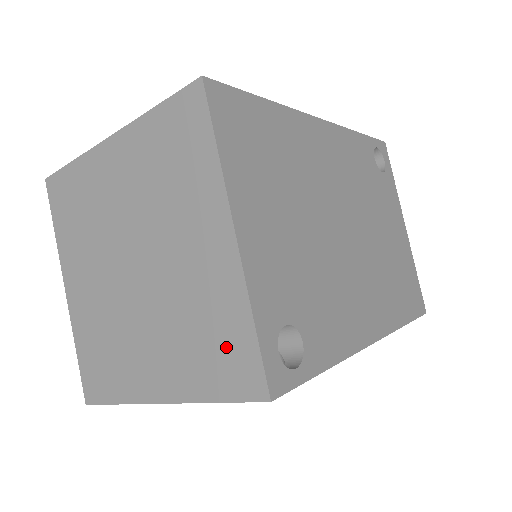
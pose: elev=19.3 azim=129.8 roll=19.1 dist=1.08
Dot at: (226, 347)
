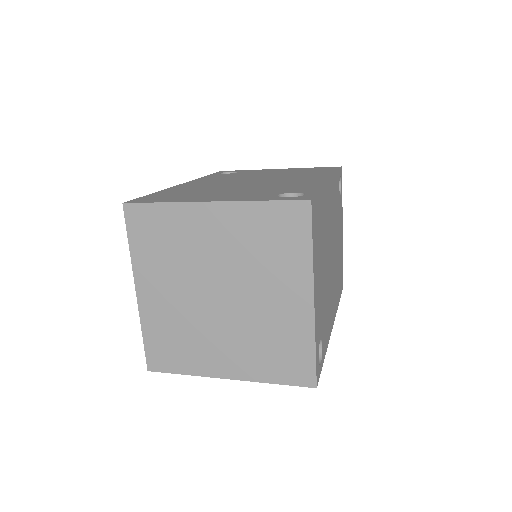
Dot at: (291, 357)
